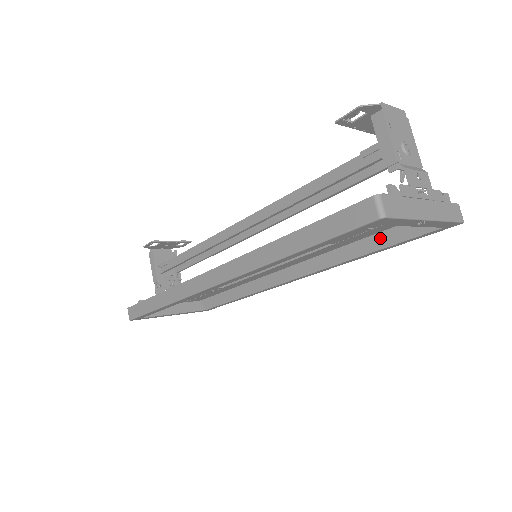
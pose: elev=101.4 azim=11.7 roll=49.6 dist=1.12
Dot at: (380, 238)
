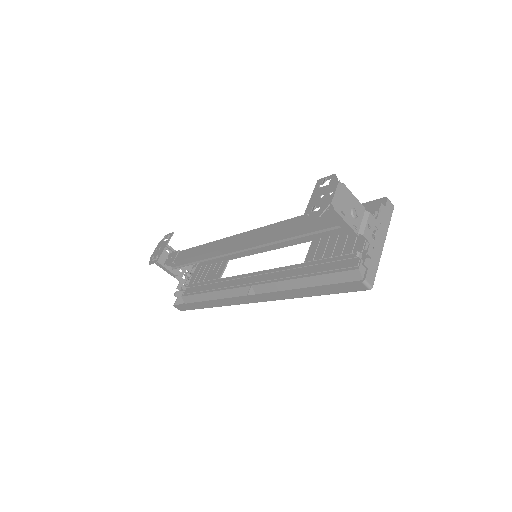
Dot at: occluded
